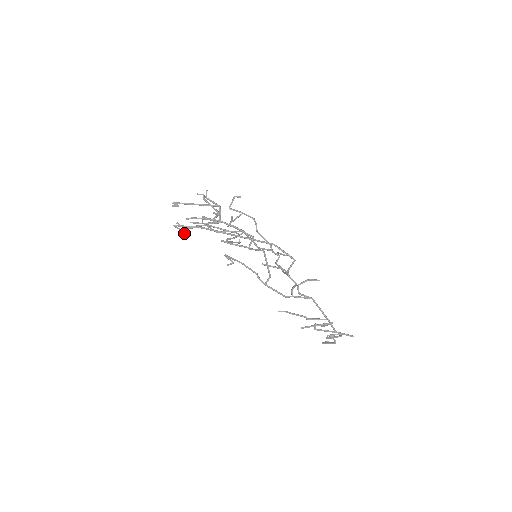
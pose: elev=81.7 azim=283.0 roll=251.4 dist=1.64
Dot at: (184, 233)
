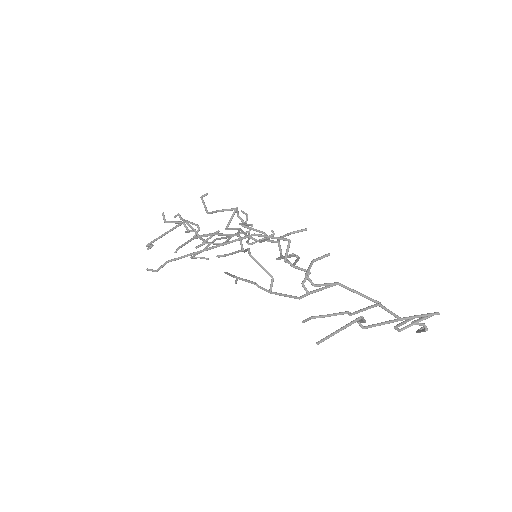
Dot at: (206, 259)
